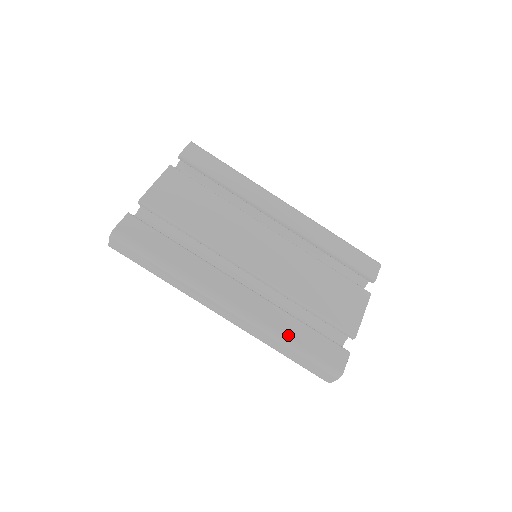
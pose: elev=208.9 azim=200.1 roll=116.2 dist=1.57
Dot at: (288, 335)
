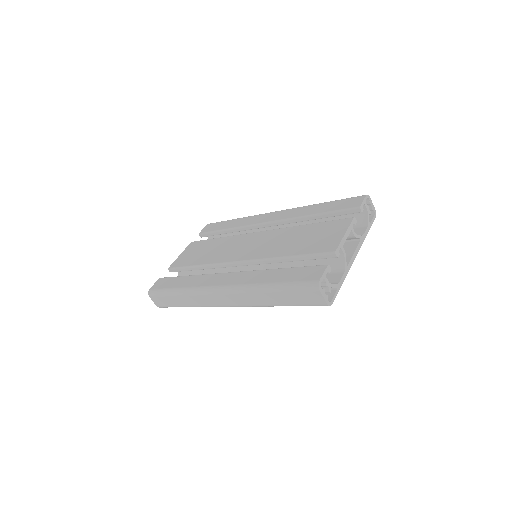
Dot at: (265, 282)
